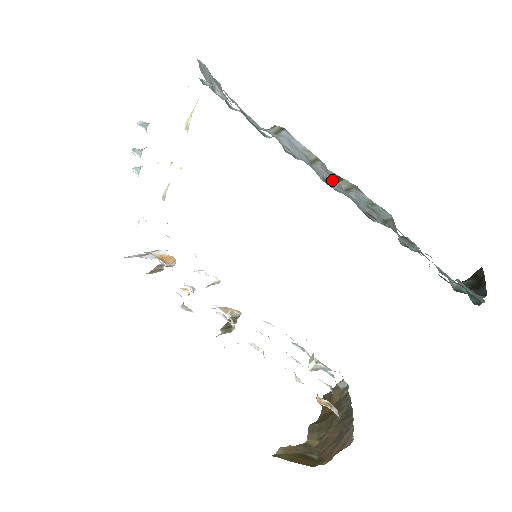
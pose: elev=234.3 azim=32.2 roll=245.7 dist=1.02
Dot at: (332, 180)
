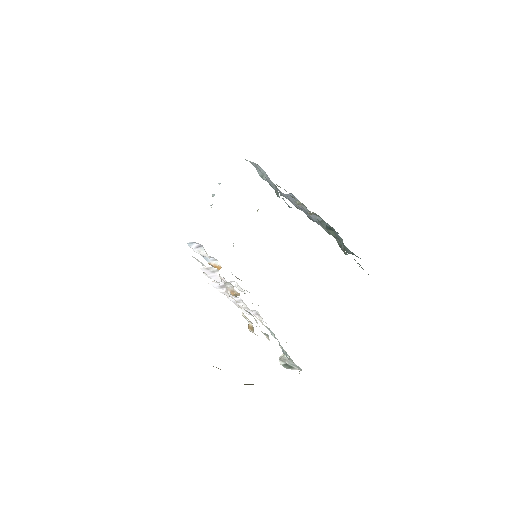
Dot at: occluded
